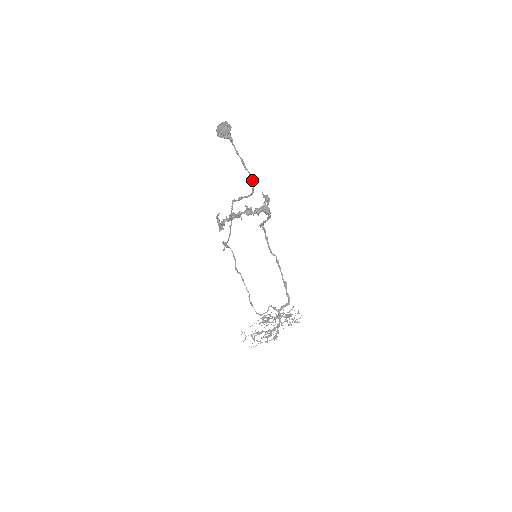
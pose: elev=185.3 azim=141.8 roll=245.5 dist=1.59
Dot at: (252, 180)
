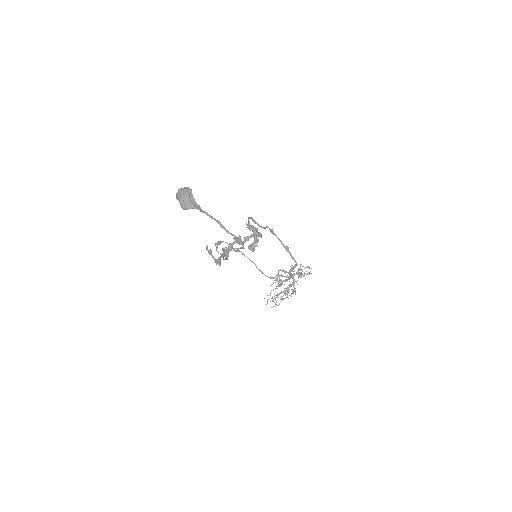
Dot at: (239, 241)
